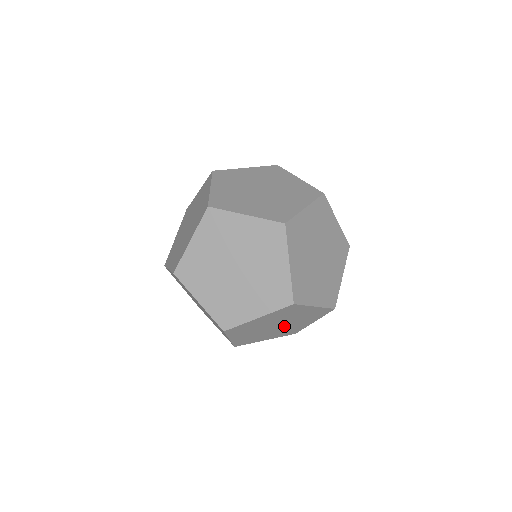
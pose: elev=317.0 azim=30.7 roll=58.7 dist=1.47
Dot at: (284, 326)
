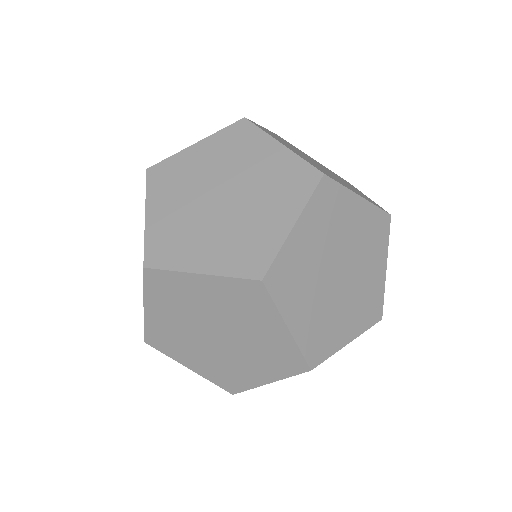
Dot at: occluded
